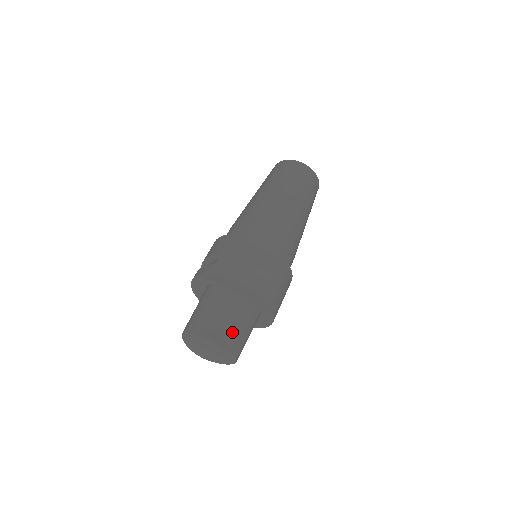
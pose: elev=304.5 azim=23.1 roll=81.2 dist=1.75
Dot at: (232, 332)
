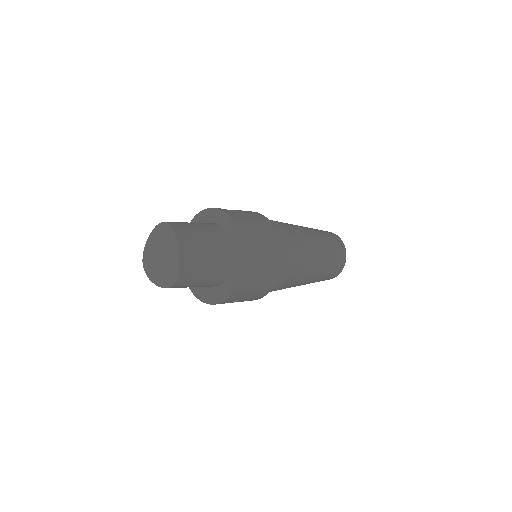
Dot at: (197, 260)
